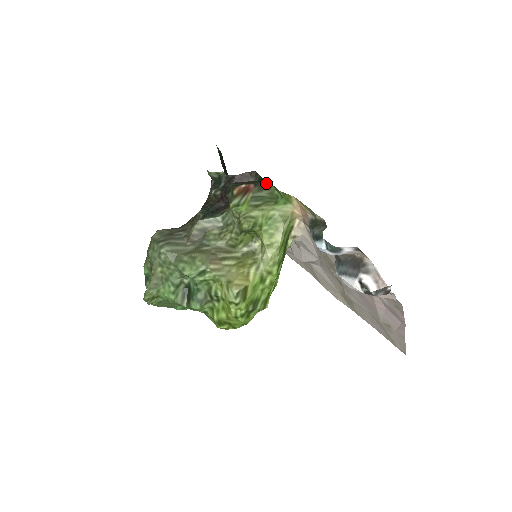
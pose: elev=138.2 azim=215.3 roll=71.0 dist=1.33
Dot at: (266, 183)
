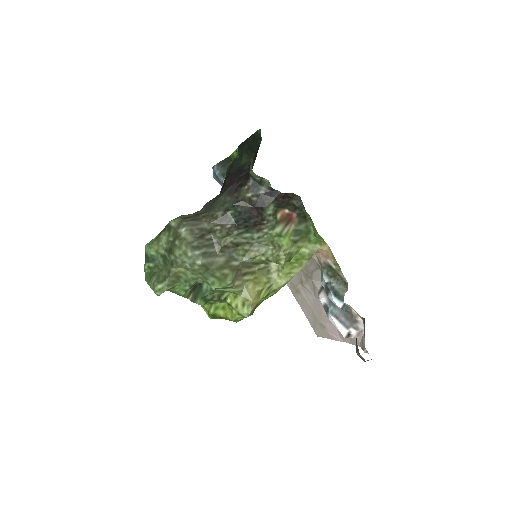
Dot at: (306, 215)
